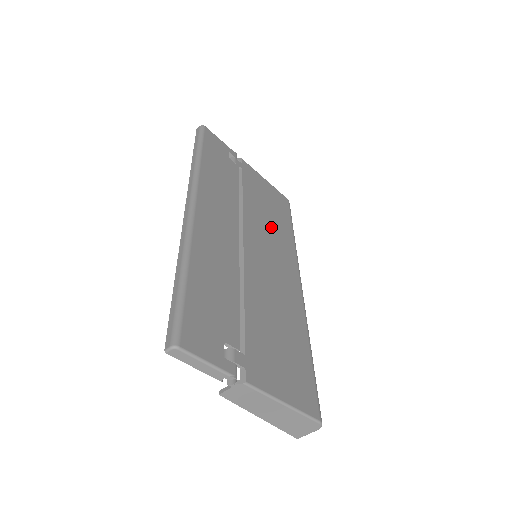
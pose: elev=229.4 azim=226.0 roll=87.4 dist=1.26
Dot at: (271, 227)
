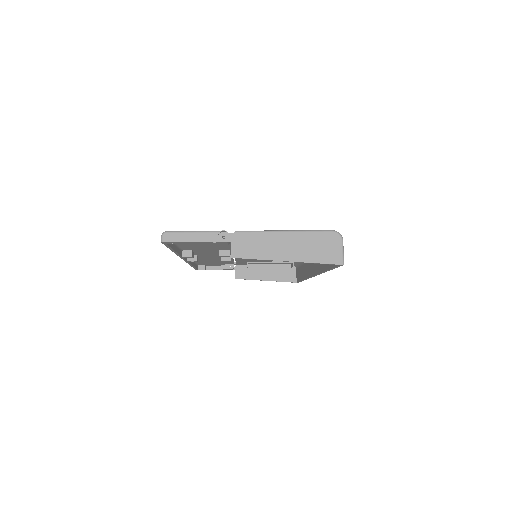
Dot at: occluded
